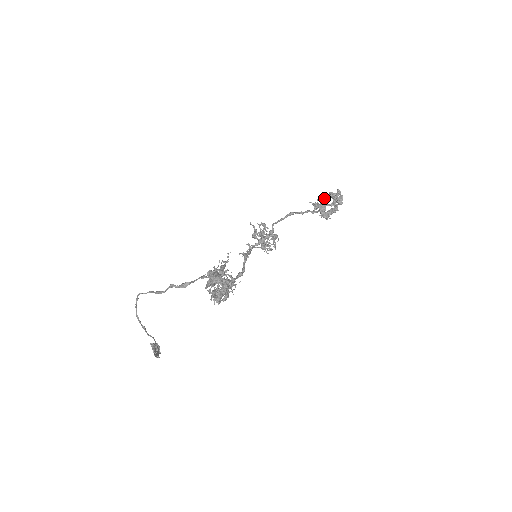
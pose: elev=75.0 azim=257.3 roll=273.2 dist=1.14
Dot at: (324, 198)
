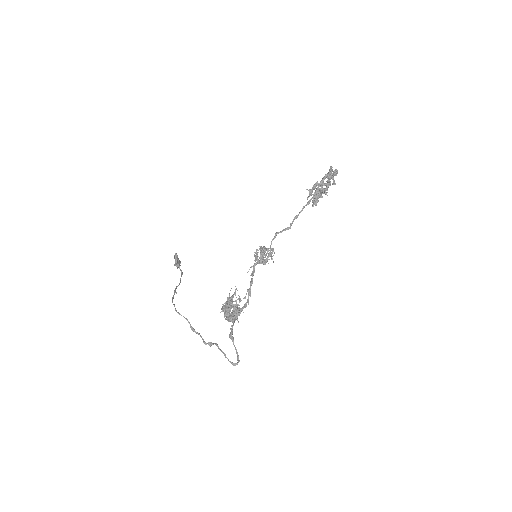
Dot at: (319, 191)
